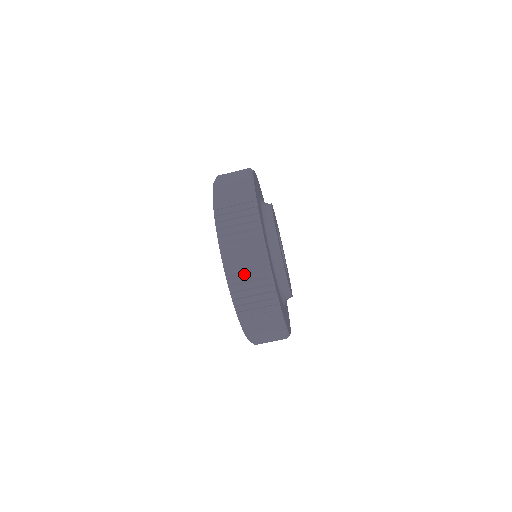
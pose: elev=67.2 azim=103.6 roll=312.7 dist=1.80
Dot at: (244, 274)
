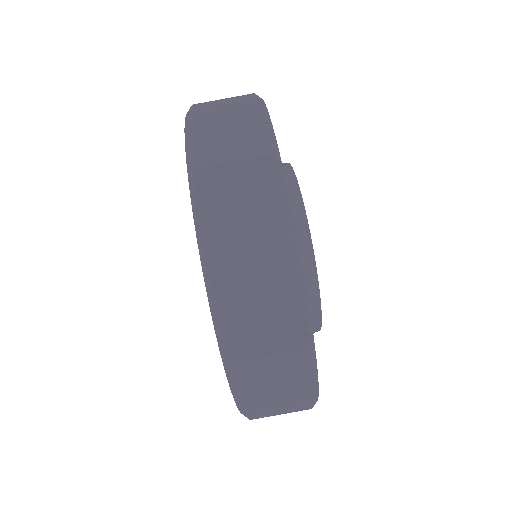
Dot at: (242, 263)
